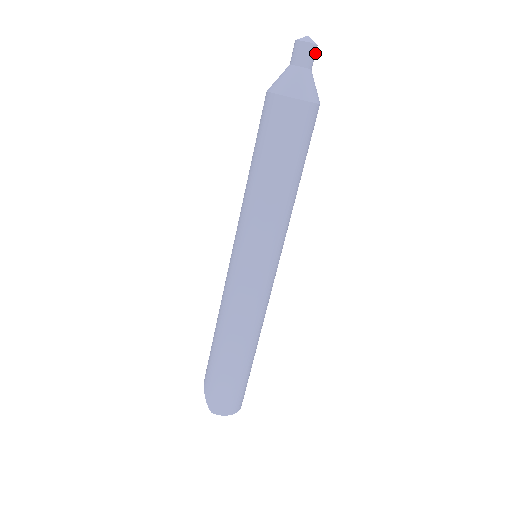
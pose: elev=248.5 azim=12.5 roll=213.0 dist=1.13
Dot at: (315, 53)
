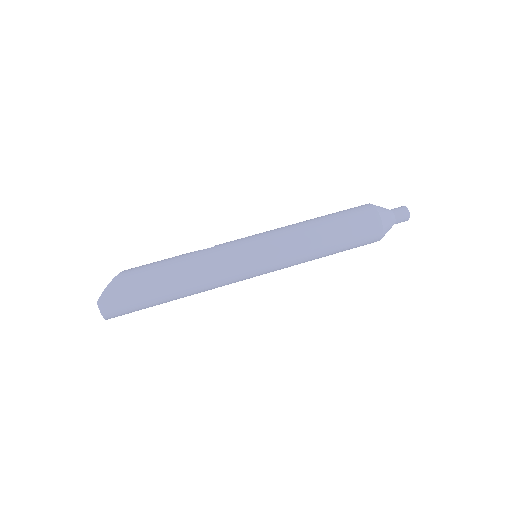
Dot at: occluded
